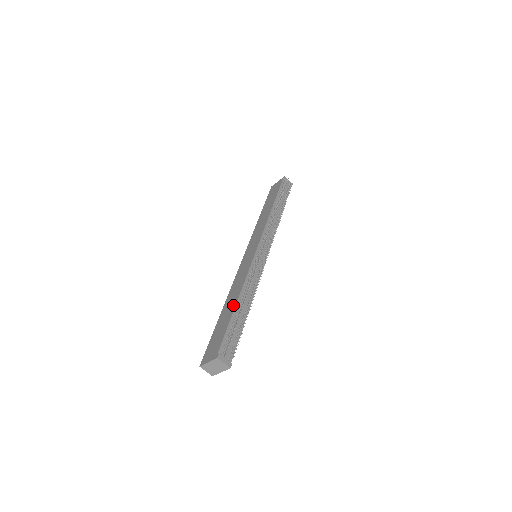
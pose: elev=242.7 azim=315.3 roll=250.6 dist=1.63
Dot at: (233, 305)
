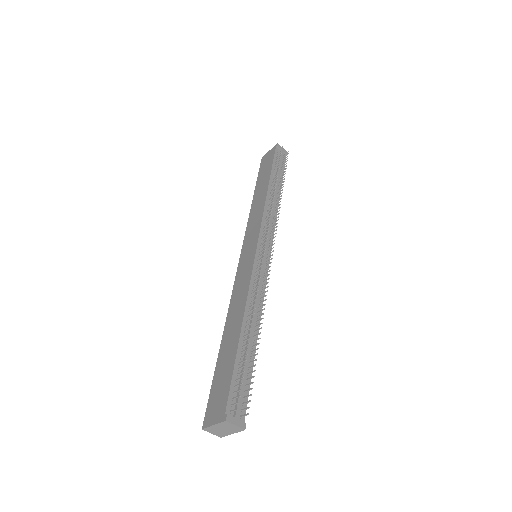
Dot at: (236, 334)
